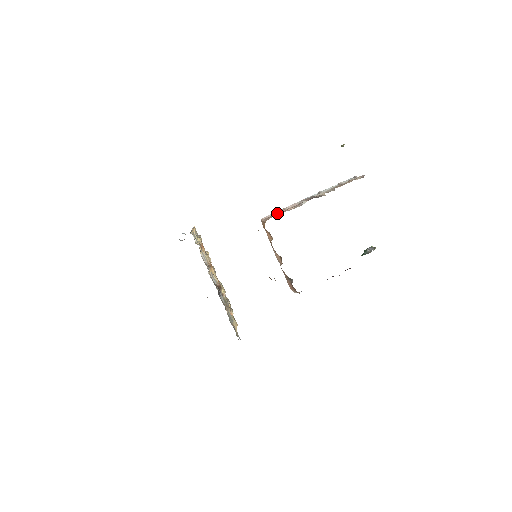
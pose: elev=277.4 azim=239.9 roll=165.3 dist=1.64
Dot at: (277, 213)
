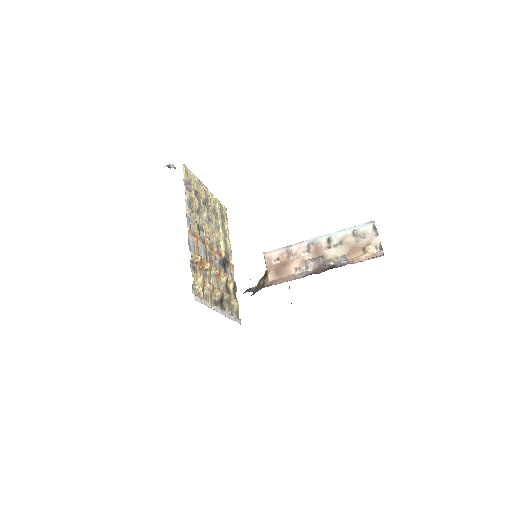
Dot at: (280, 268)
